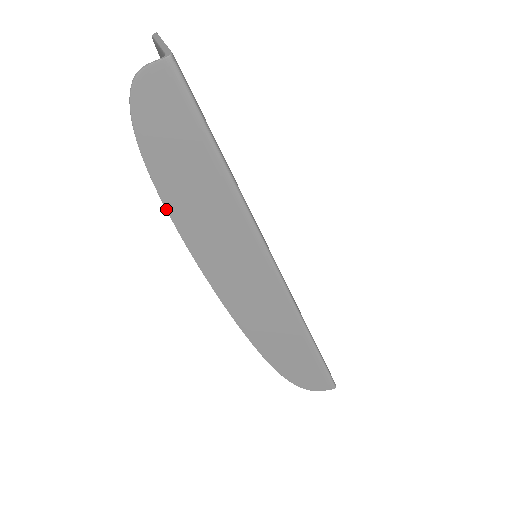
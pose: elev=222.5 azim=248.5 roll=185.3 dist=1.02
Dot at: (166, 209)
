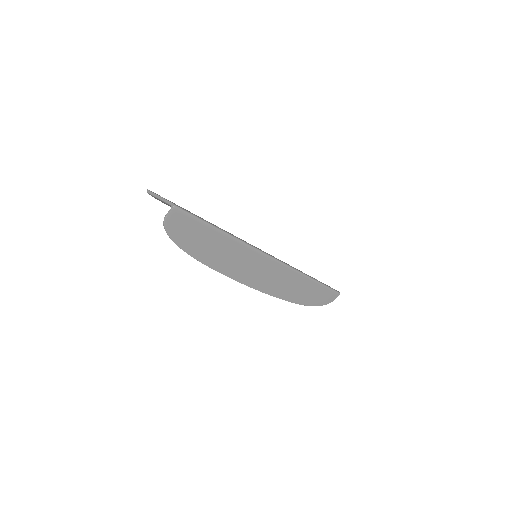
Dot at: (204, 264)
